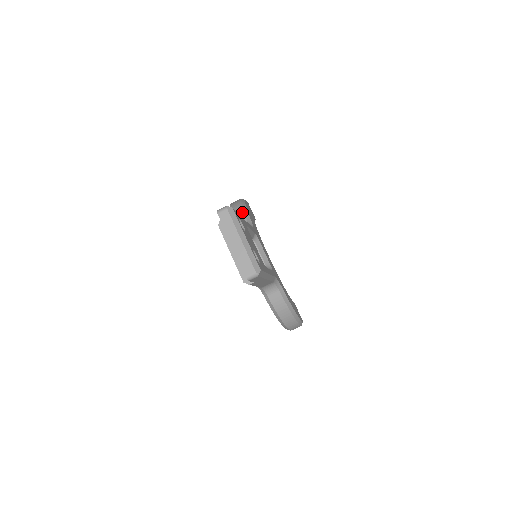
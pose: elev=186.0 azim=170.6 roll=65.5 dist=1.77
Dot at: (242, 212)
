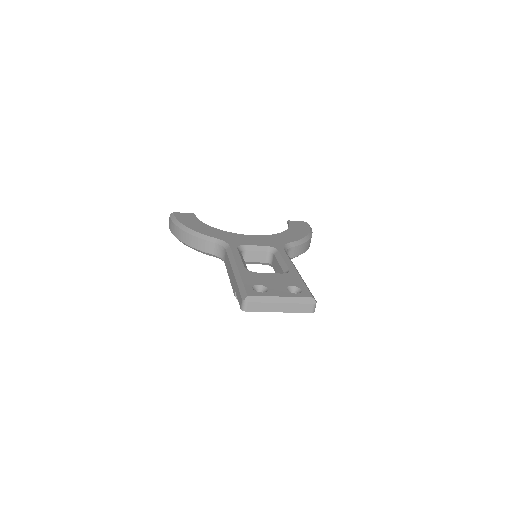
Dot at: (201, 240)
